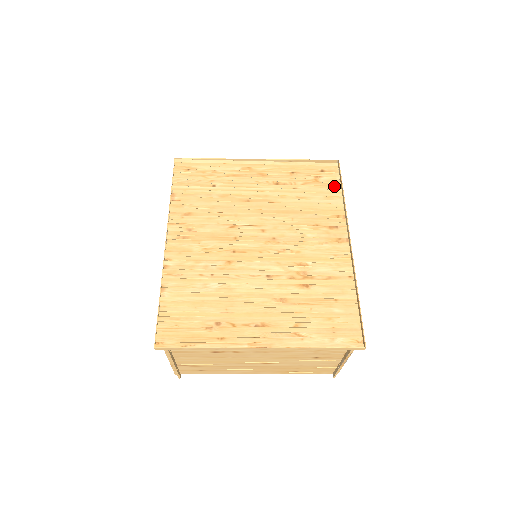
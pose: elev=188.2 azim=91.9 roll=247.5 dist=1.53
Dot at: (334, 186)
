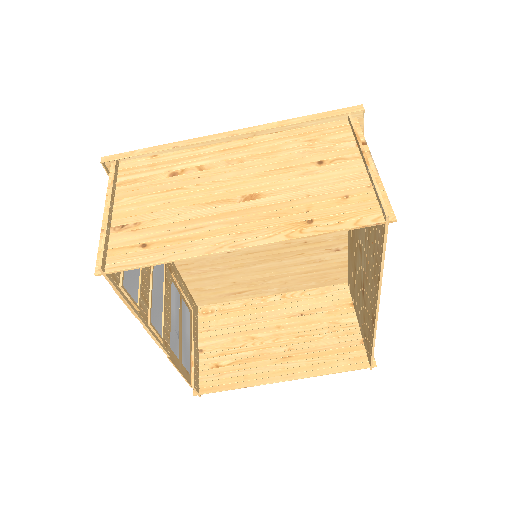
Dot at: occluded
